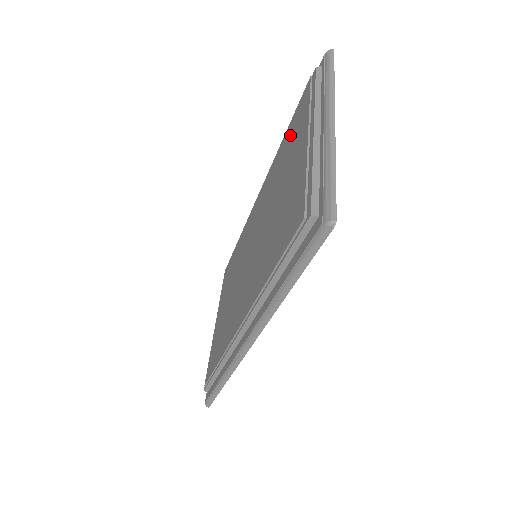
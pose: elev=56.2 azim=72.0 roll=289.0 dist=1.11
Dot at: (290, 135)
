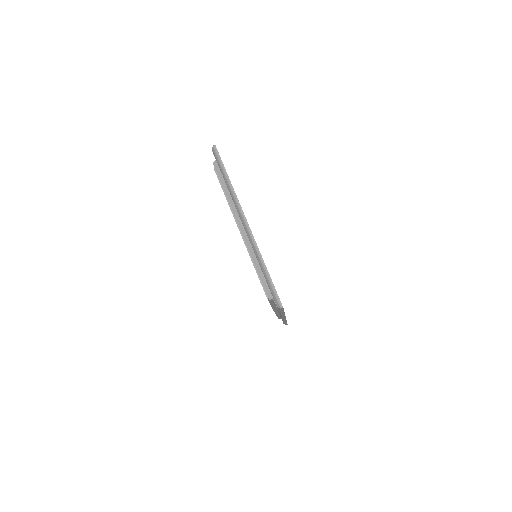
Dot at: occluded
